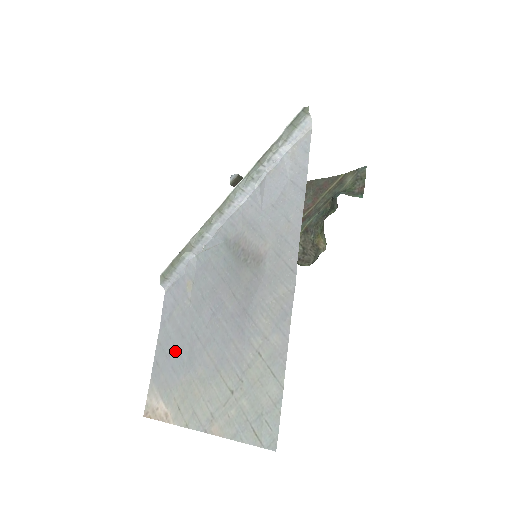
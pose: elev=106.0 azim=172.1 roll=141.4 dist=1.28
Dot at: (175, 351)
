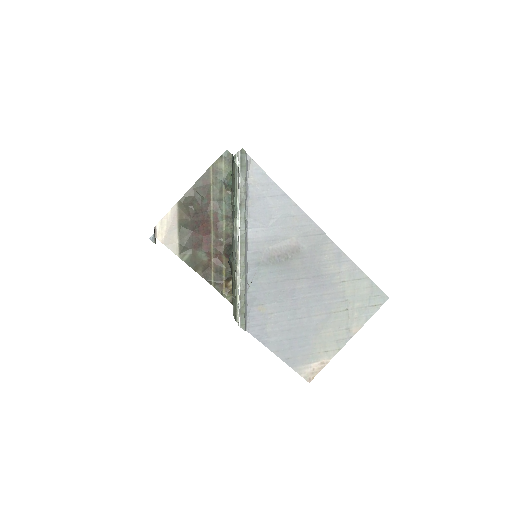
Dot at: (293, 340)
